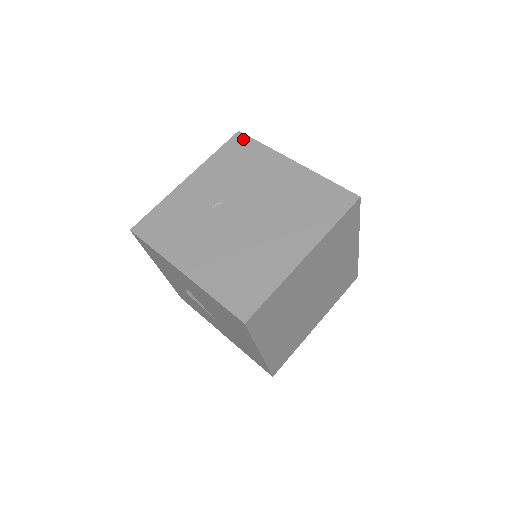
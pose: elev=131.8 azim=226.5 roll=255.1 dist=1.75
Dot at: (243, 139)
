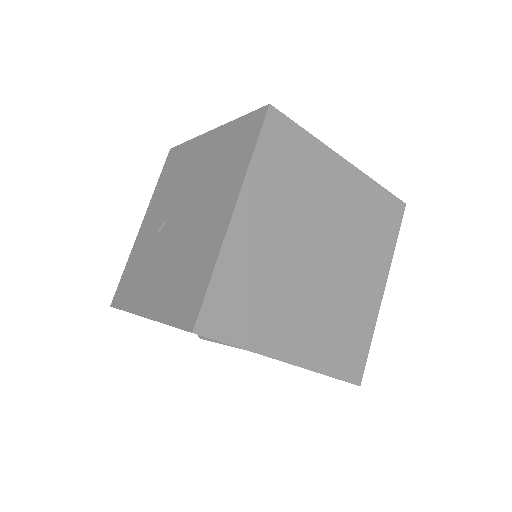
Dot at: (173, 152)
